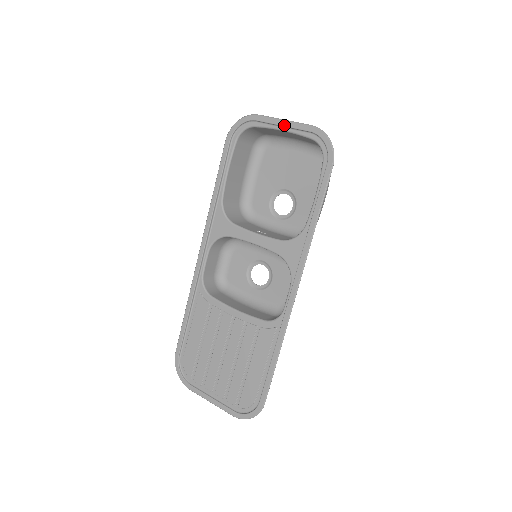
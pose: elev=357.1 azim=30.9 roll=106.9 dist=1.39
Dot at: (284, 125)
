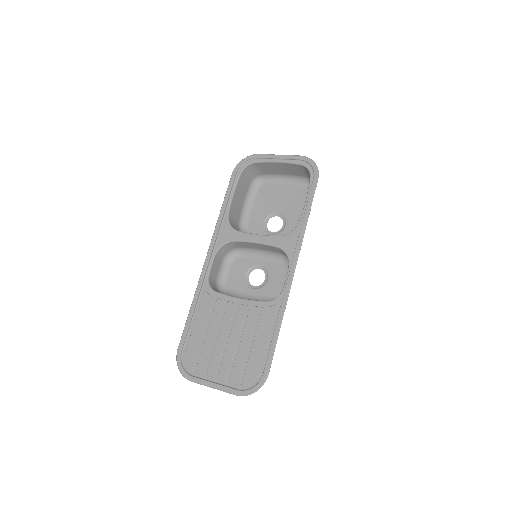
Dot at: (279, 158)
